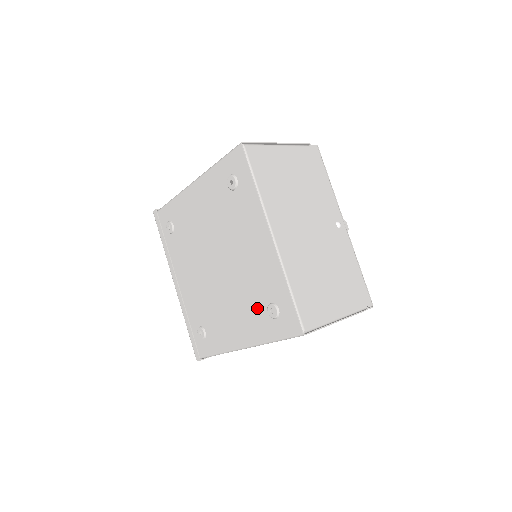
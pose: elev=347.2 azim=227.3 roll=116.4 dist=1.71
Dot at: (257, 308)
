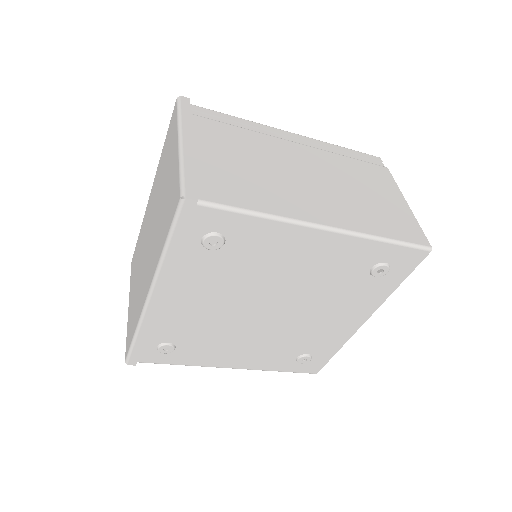
Dot at: (287, 353)
